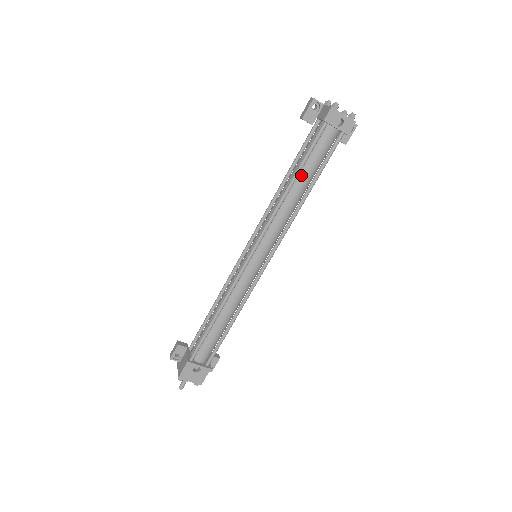
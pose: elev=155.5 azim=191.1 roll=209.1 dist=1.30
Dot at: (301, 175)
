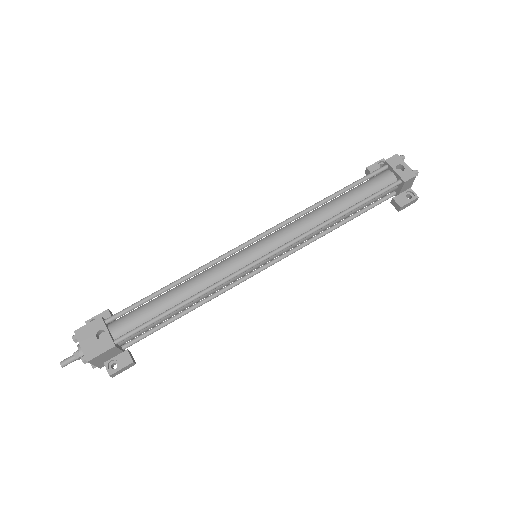
Dot at: (343, 196)
